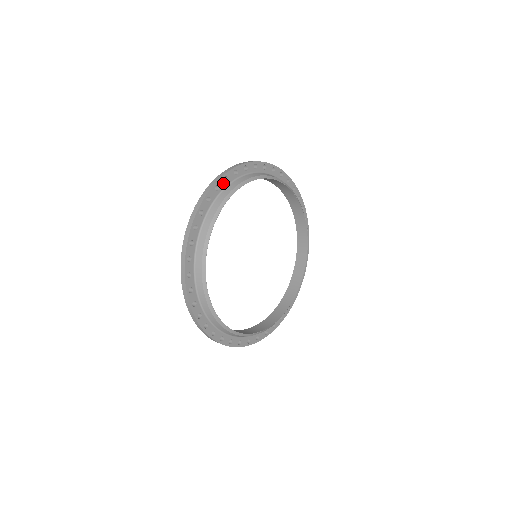
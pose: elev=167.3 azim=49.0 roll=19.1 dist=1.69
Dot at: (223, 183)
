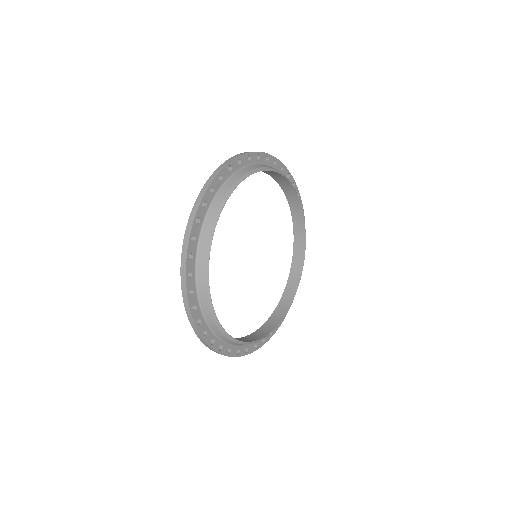
Dot at: (264, 159)
